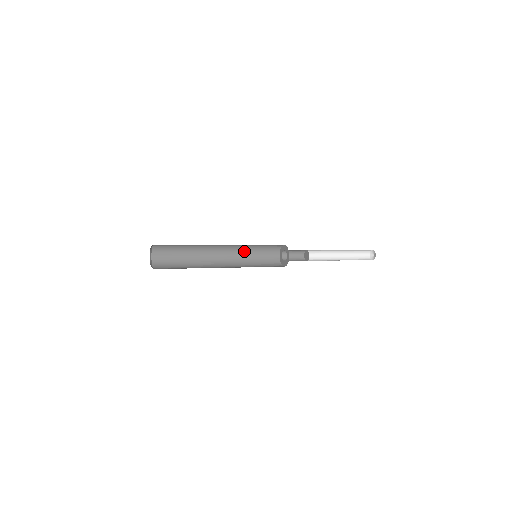
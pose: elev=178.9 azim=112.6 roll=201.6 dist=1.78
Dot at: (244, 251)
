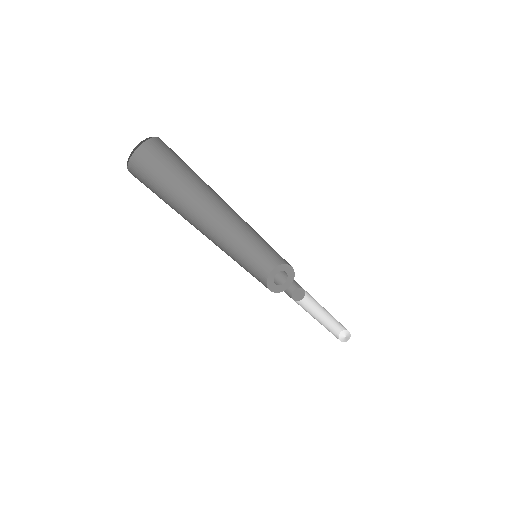
Dot at: (235, 248)
